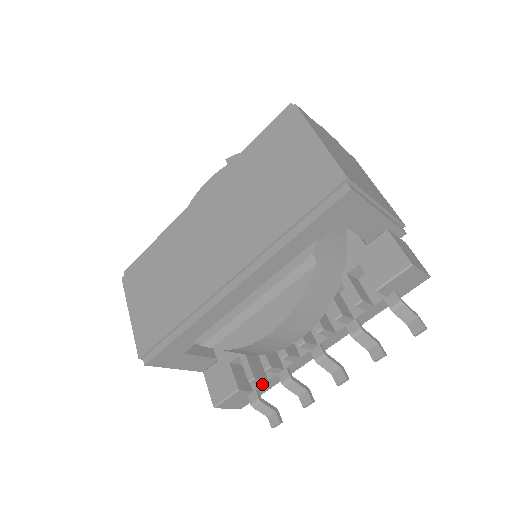
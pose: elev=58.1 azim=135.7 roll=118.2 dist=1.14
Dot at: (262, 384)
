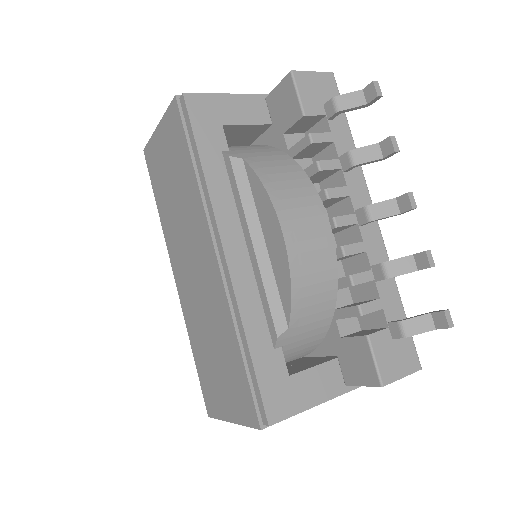
Dot at: (382, 309)
